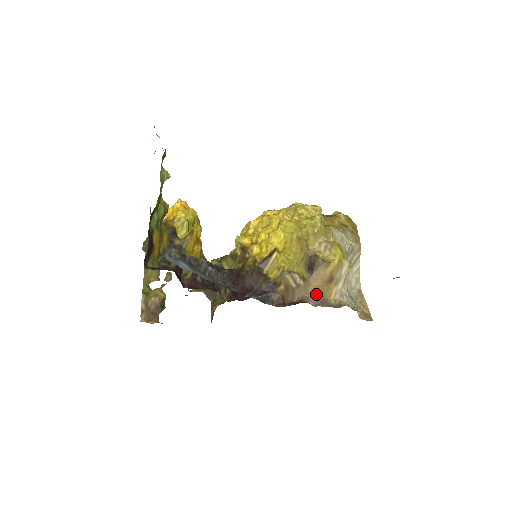
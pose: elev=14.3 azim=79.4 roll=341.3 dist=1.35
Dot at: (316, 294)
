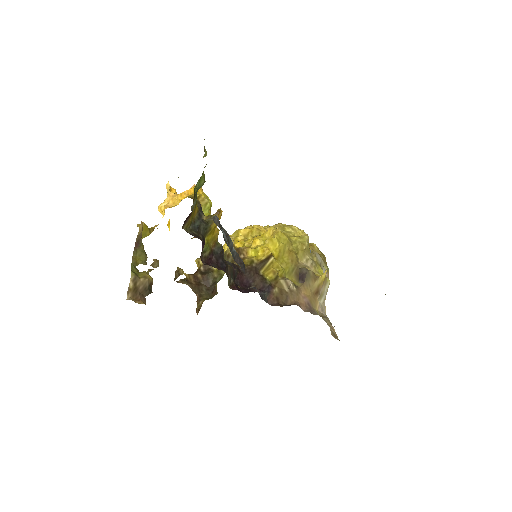
Dot at: (306, 302)
